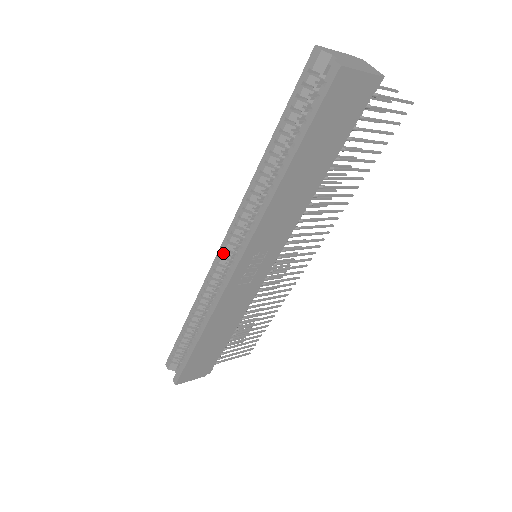
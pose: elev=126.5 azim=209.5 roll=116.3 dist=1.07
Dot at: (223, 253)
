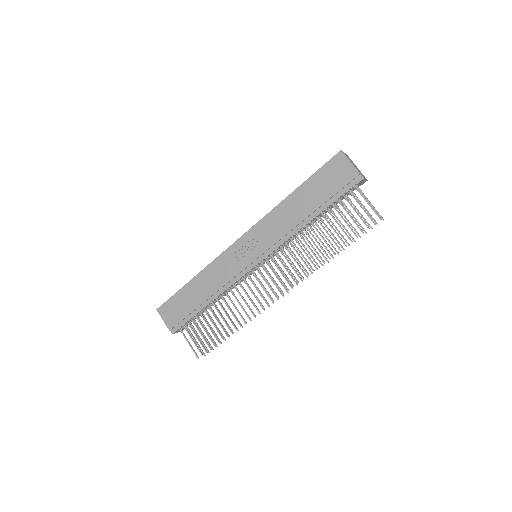
Dot at: occluded
